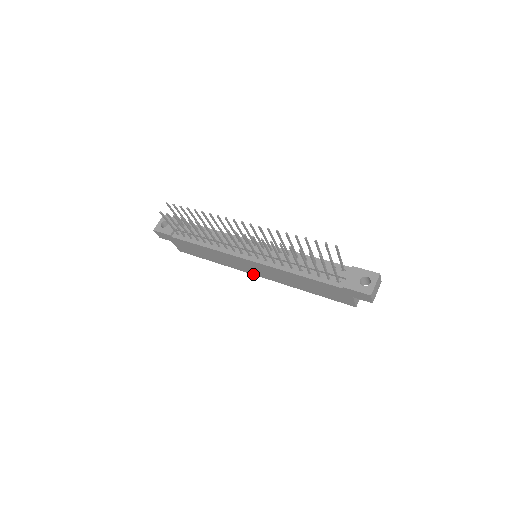
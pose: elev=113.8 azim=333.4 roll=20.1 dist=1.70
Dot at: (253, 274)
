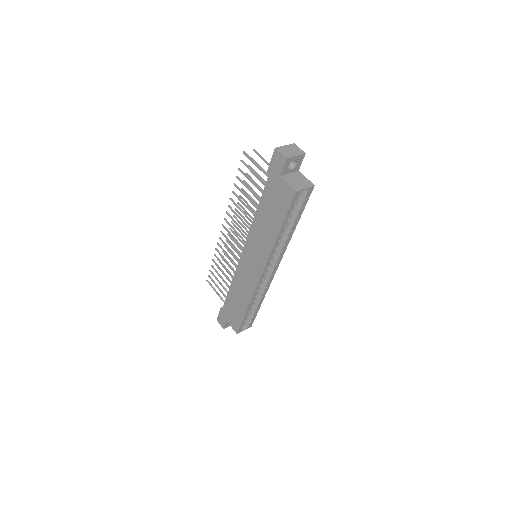
Dot at: (259, 278)
